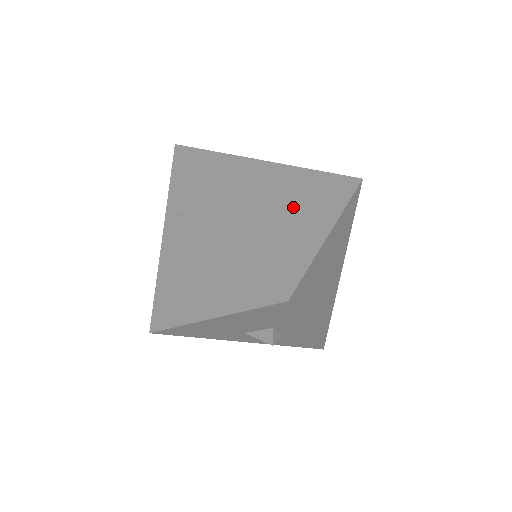
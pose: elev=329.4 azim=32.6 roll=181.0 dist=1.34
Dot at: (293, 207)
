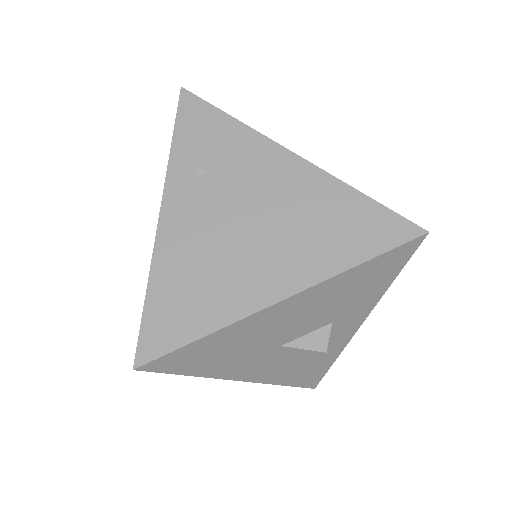
Dot at: occluded
